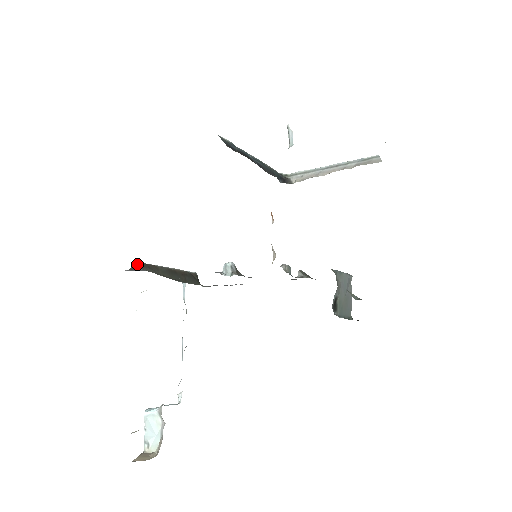
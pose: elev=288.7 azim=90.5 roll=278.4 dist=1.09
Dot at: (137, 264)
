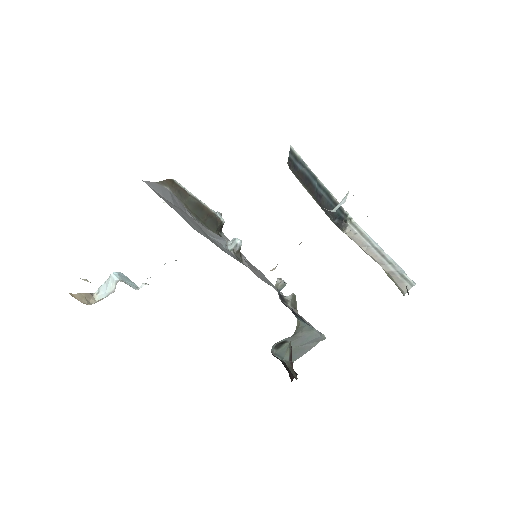
Dot at: (170, 182)
